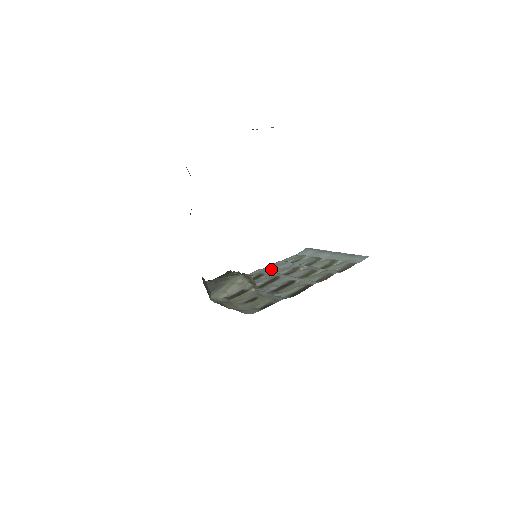
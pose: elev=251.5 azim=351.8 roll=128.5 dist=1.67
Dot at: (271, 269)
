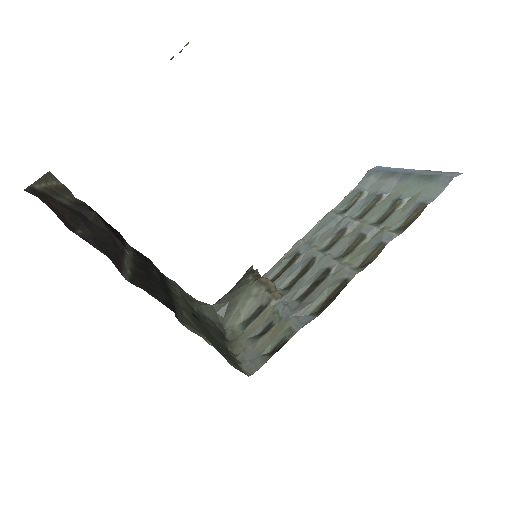
Dot at: (313, 236)
